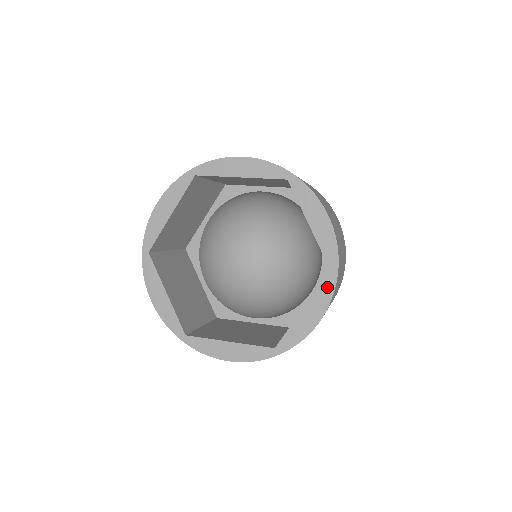
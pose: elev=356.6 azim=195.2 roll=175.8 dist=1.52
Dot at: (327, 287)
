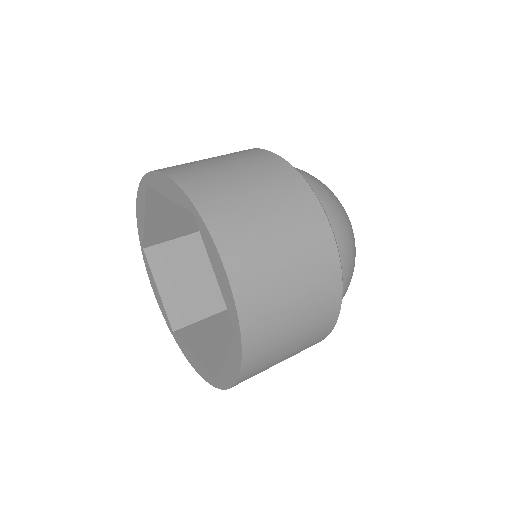
Dot at: (209, 378)
